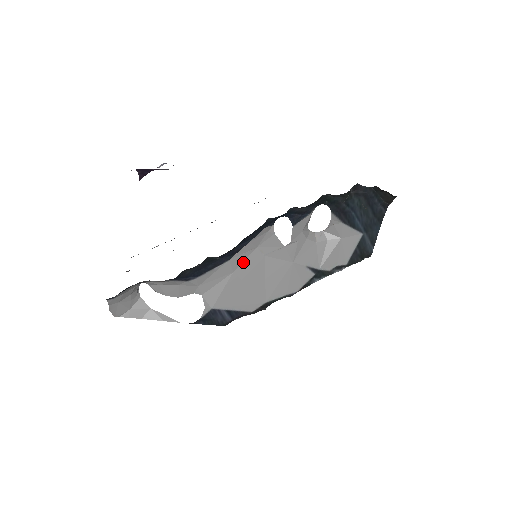
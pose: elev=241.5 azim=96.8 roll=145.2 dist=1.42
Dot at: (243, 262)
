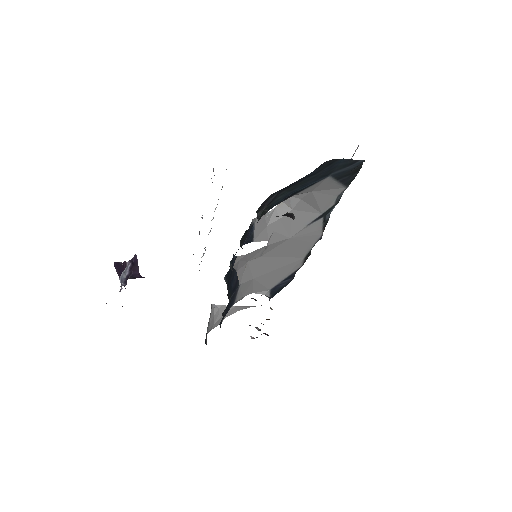
Dot at: (251, 272)
